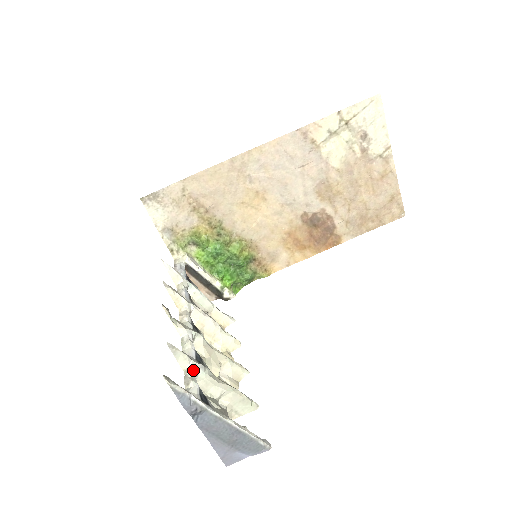
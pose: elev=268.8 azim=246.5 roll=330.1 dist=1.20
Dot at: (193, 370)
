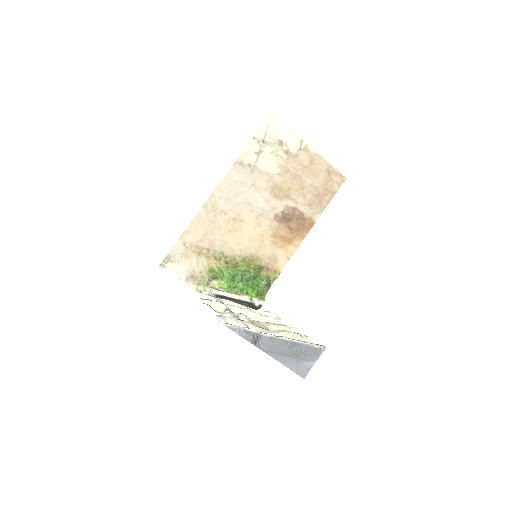
Dot at: (243, 325)
